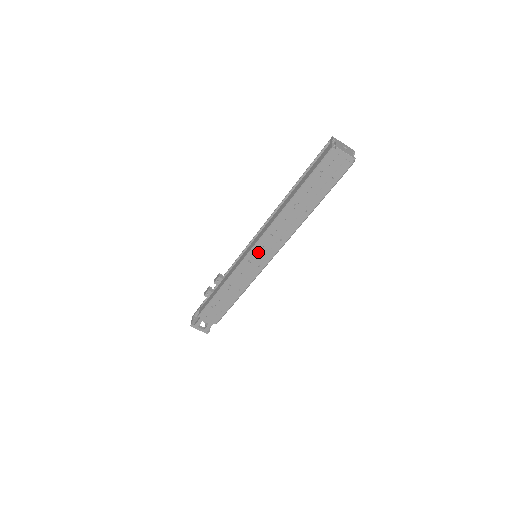
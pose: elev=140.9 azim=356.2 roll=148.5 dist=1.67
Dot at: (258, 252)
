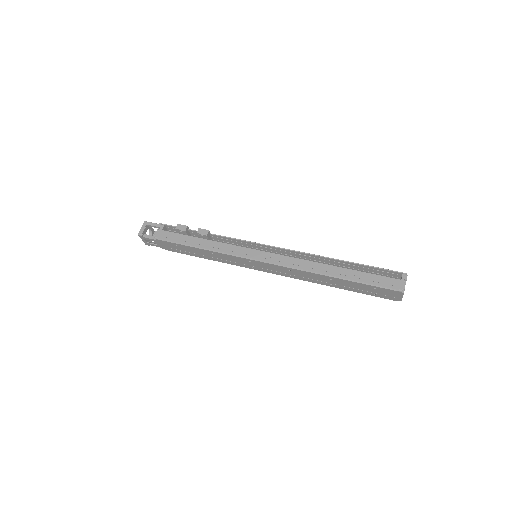
Dot at: (264, 265)
